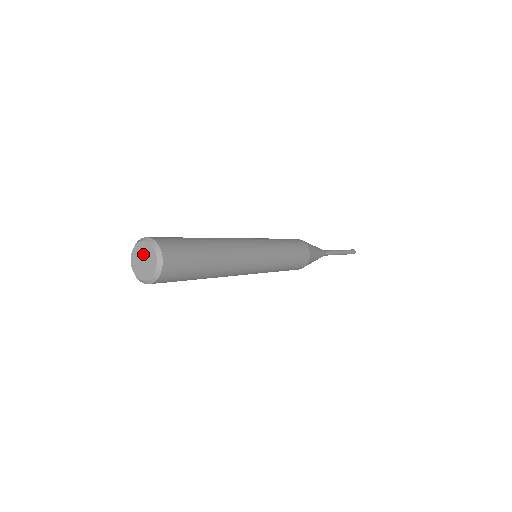
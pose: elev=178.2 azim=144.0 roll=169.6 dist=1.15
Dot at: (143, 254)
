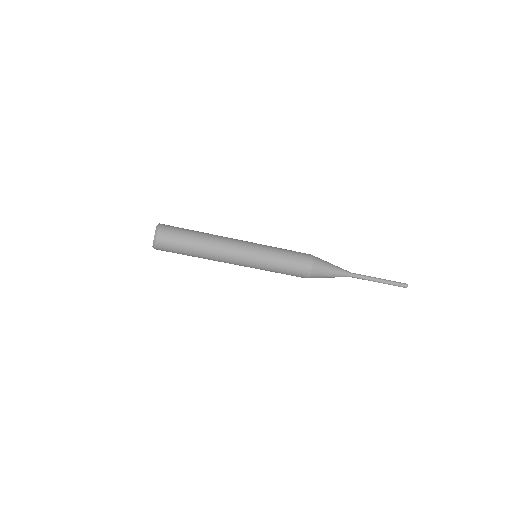
Dot at: occluded
